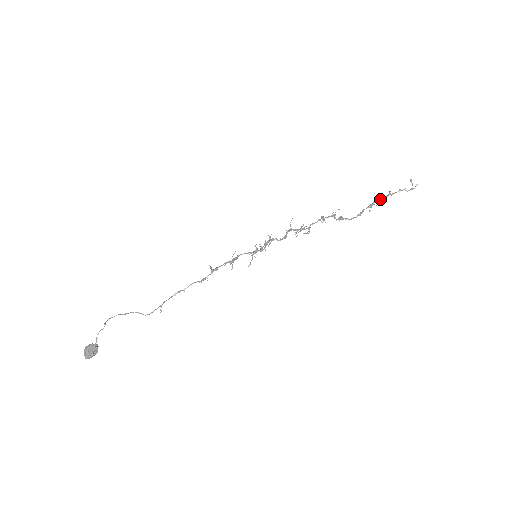
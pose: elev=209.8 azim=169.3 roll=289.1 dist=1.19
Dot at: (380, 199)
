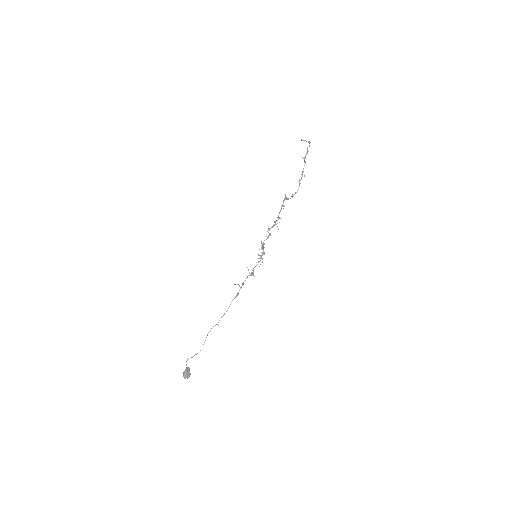
Dot at: occluded
